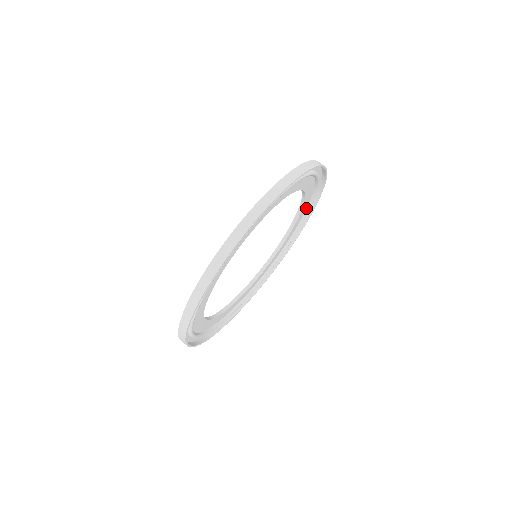
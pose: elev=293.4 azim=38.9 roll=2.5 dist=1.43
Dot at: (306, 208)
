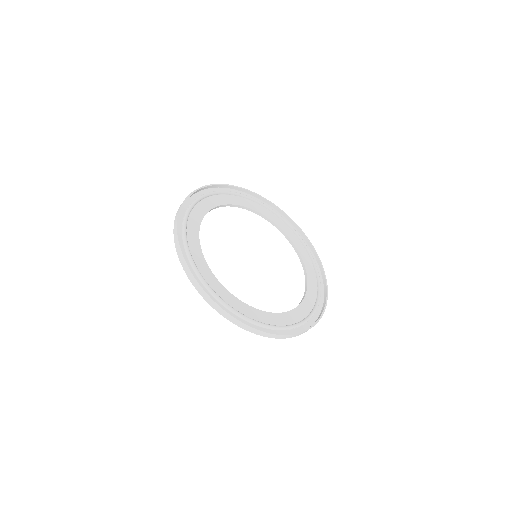
Dot at: (310, 260)
